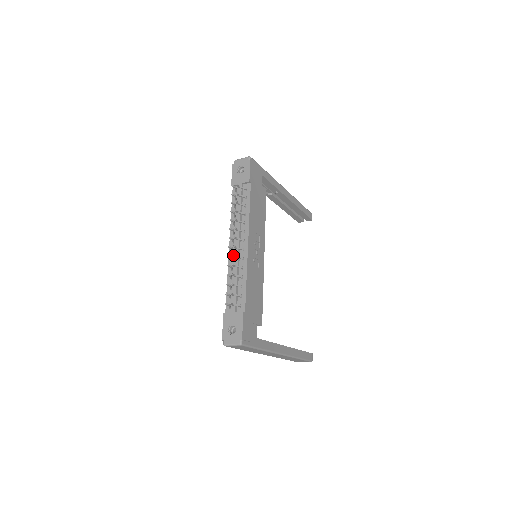
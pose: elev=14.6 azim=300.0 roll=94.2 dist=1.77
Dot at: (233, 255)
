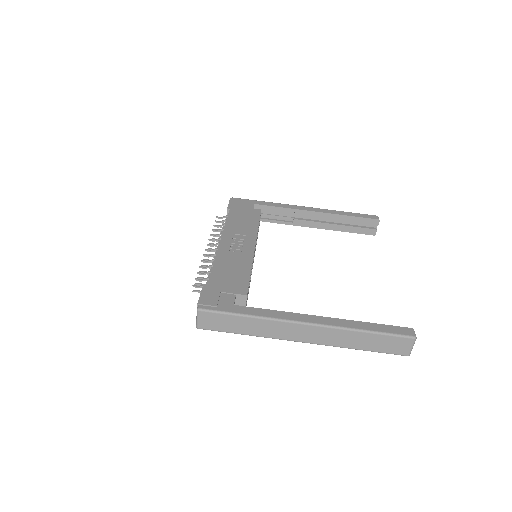
Dot at: (203, 255)
